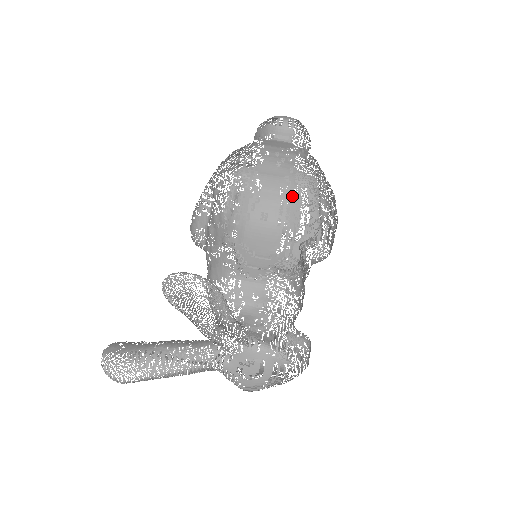
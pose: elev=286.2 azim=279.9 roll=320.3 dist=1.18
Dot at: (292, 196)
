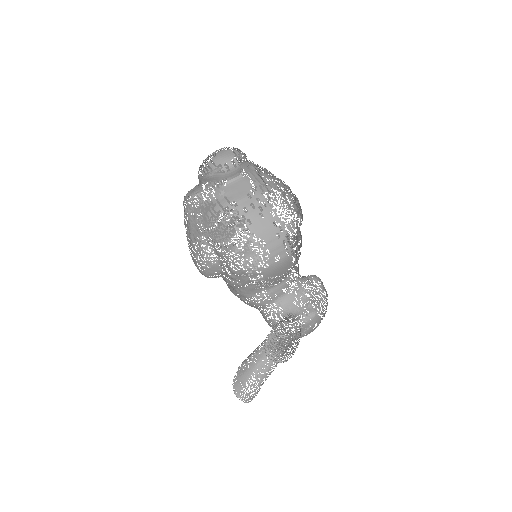
Dot at: (286, 233)
